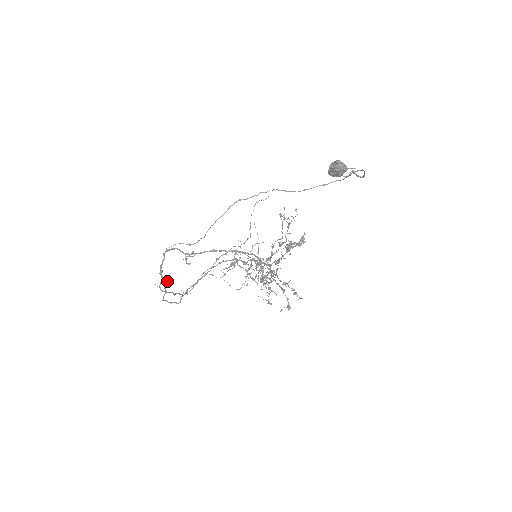
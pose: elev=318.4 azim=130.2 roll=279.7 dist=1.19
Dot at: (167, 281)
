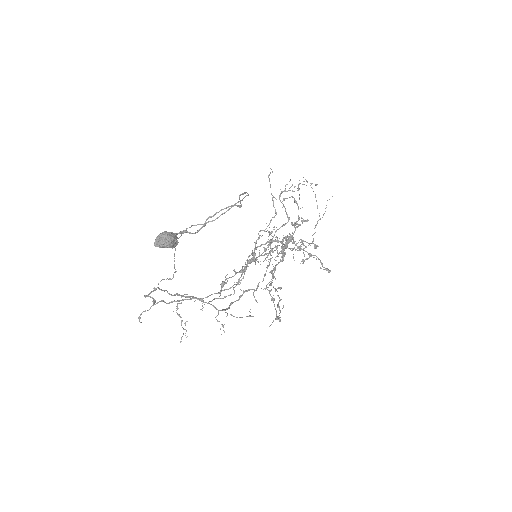
Dot at: (191, 296)
